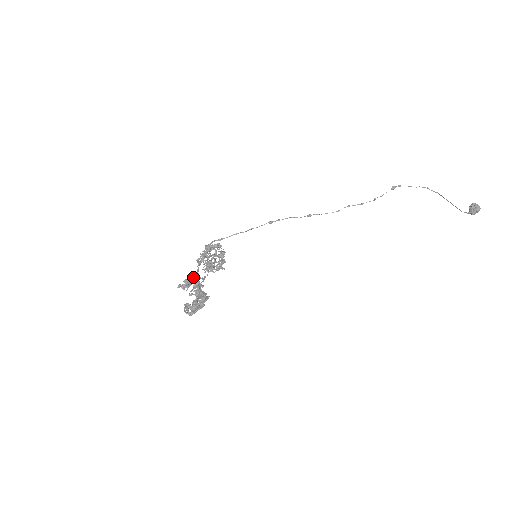
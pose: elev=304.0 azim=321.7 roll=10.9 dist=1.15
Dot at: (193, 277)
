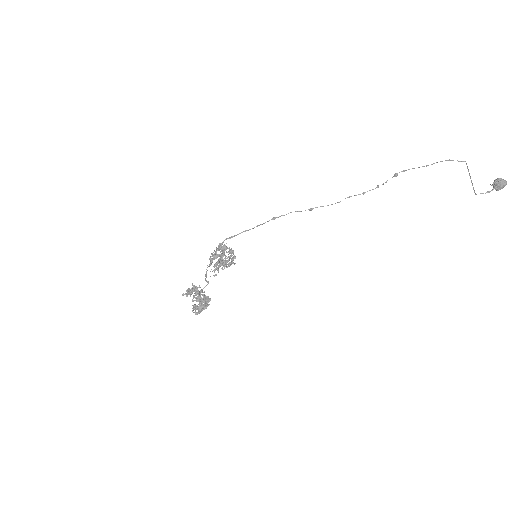
Dot at: (193, 286)
